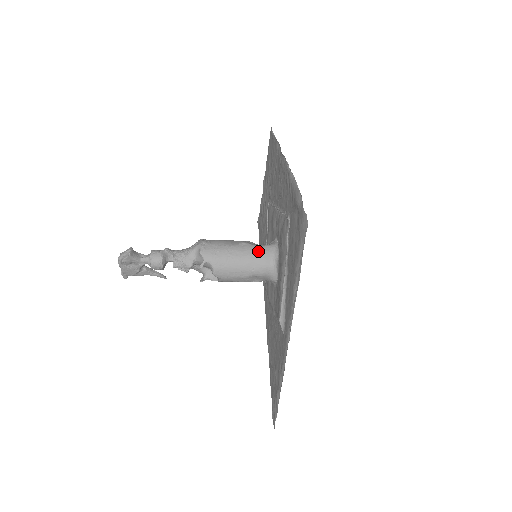
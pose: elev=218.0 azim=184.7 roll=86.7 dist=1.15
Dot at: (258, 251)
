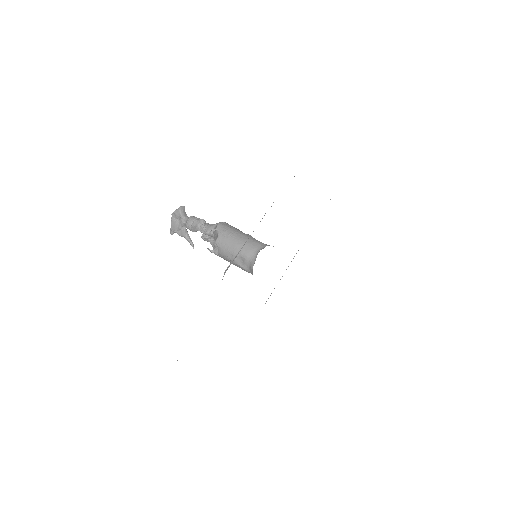
Dot at: (254, 241)
